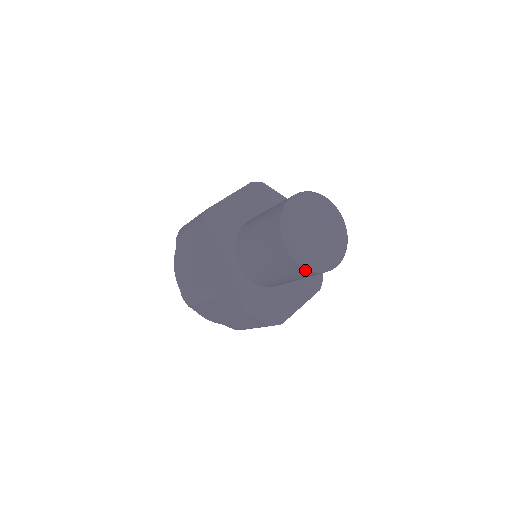
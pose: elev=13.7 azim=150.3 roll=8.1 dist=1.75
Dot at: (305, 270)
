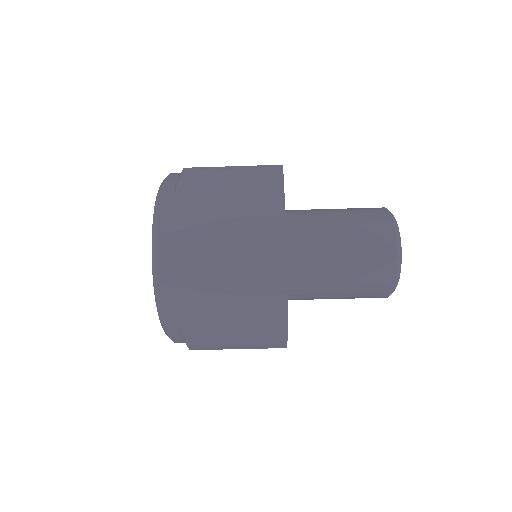
Dot at: (392, 235)
